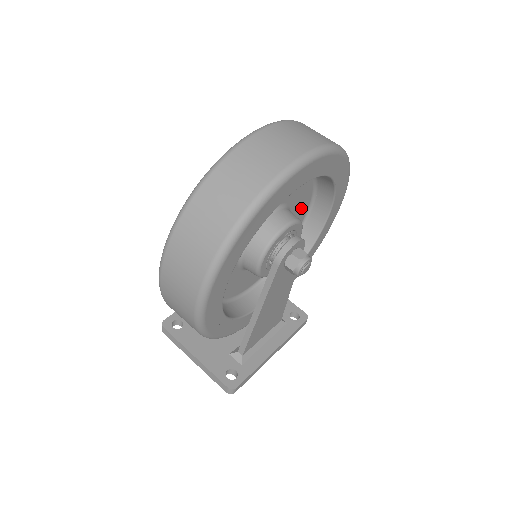
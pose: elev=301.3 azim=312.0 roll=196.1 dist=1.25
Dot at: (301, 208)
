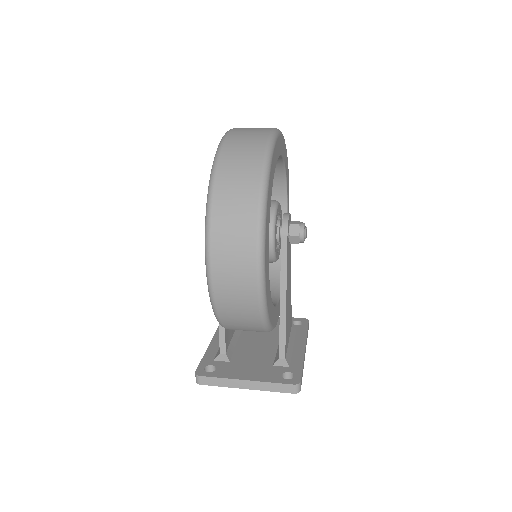
Dot at: occluded
